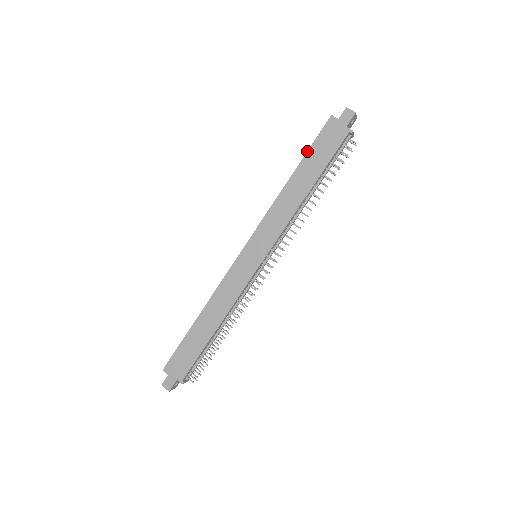
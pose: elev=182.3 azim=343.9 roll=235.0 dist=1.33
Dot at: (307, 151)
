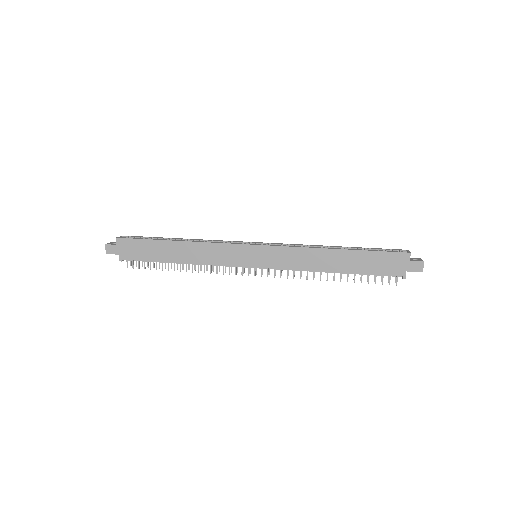
Dot at: (368, 250)
